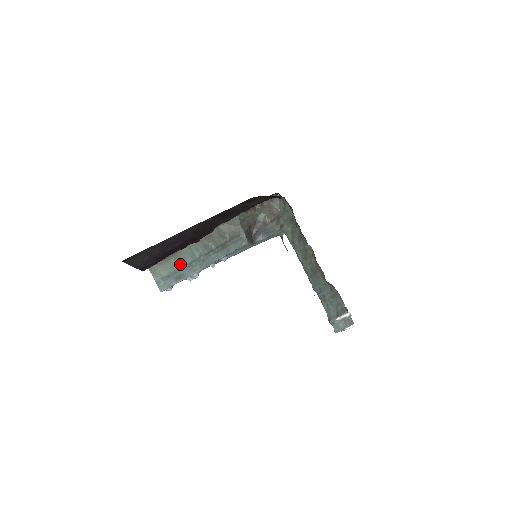
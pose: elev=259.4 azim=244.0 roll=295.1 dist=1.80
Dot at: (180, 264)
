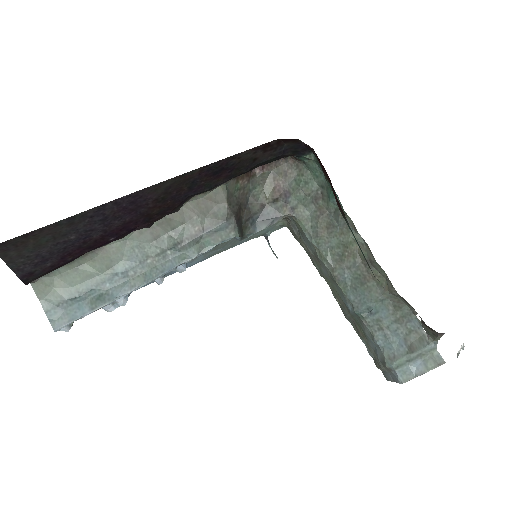
Dot at: (102, 274)
